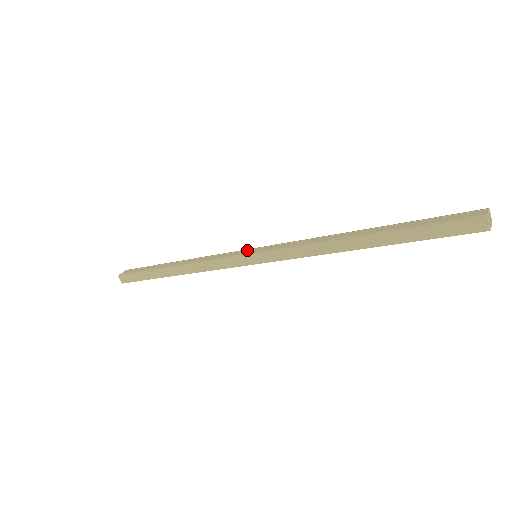
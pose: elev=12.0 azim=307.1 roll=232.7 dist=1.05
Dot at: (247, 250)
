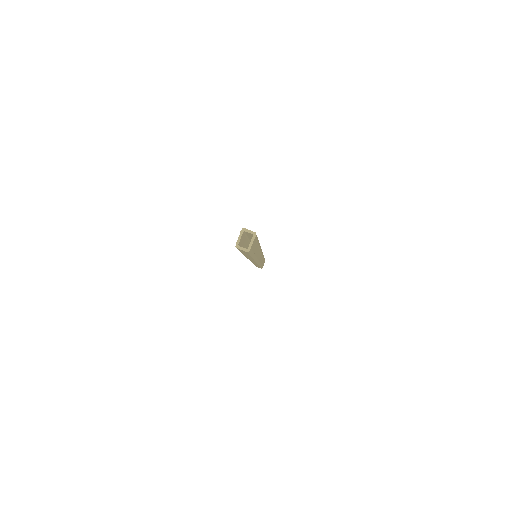
Dot at: occluded
